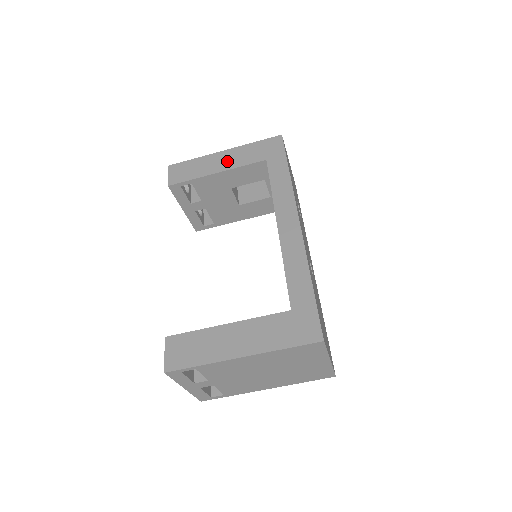
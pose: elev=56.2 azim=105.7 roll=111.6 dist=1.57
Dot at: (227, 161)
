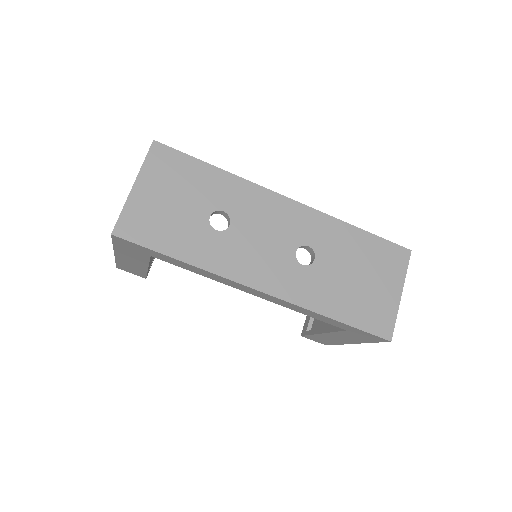
Dot at: (134, 261)
